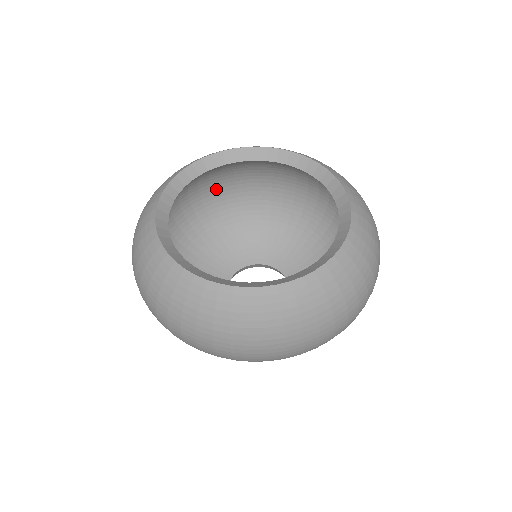
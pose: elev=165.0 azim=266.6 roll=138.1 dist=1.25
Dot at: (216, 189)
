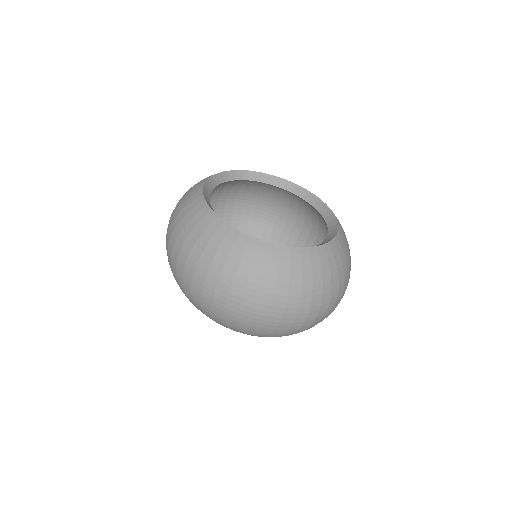
Dot at: (288, 225)
